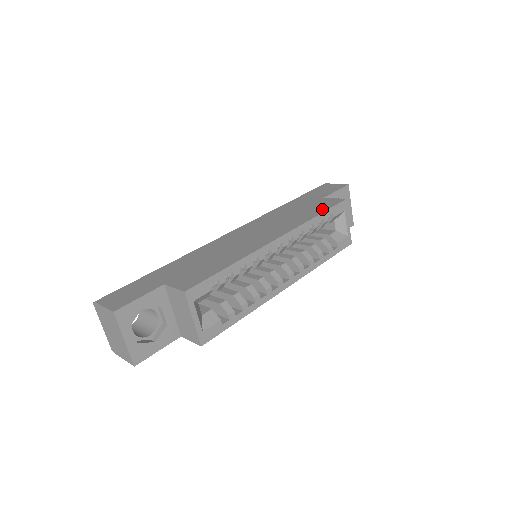
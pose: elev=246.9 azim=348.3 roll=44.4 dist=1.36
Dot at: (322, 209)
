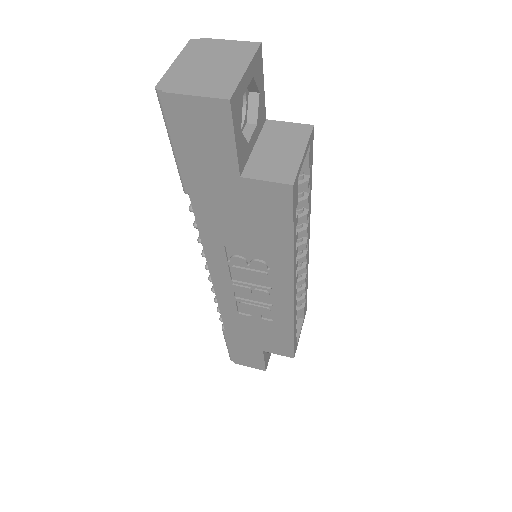
Dot at: occluded
